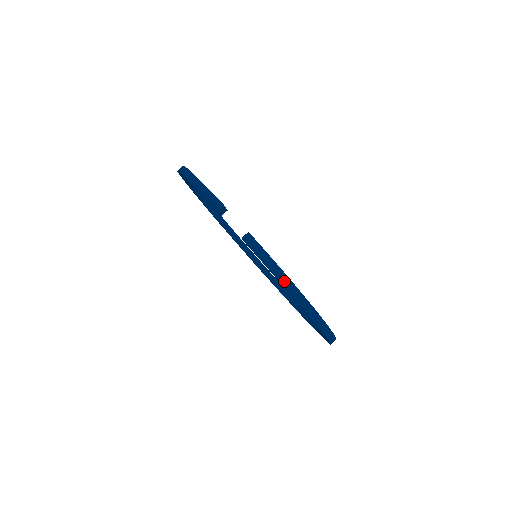
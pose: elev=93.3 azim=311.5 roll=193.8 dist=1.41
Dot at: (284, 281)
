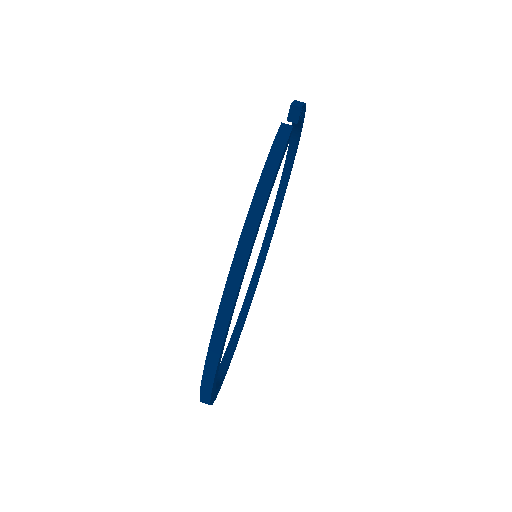
Dot at: (263, 183)
